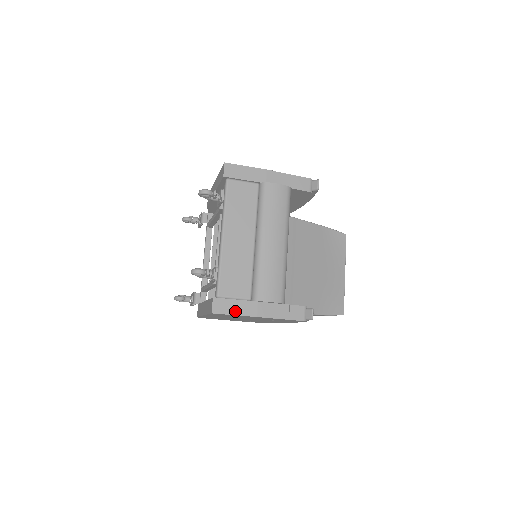
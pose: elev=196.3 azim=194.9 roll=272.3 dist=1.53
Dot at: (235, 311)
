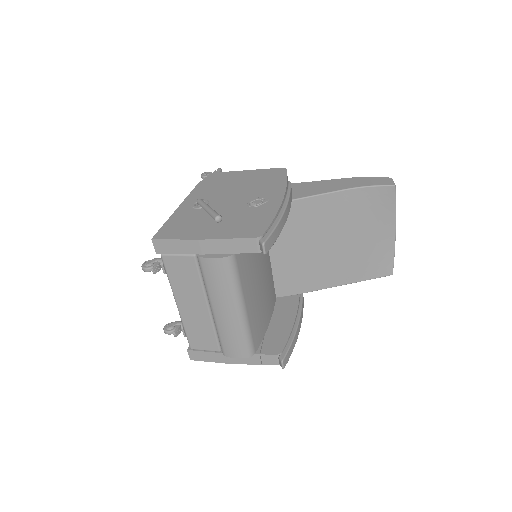
Dot at: (209, 359)
